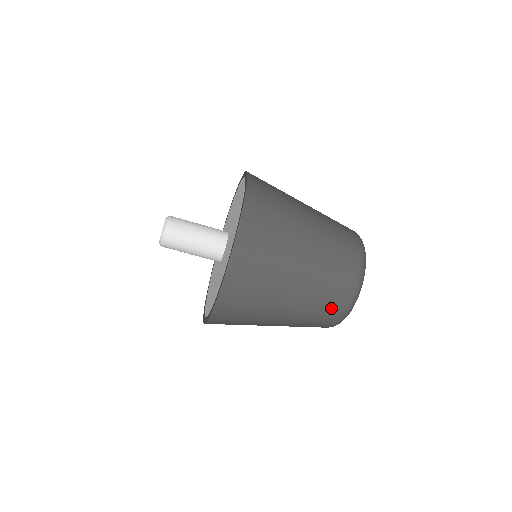
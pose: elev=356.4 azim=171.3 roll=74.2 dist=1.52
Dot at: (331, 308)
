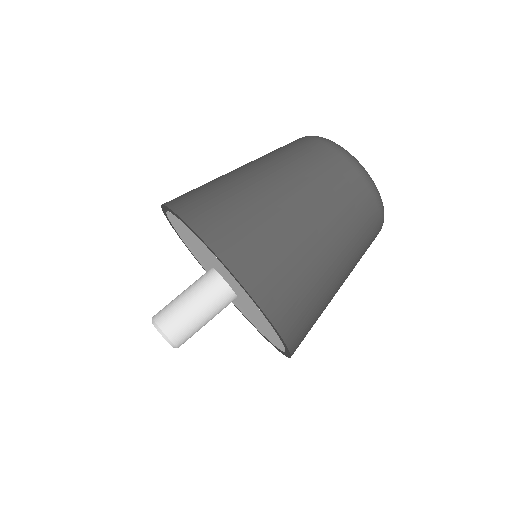
Dot at: (371, 243)
